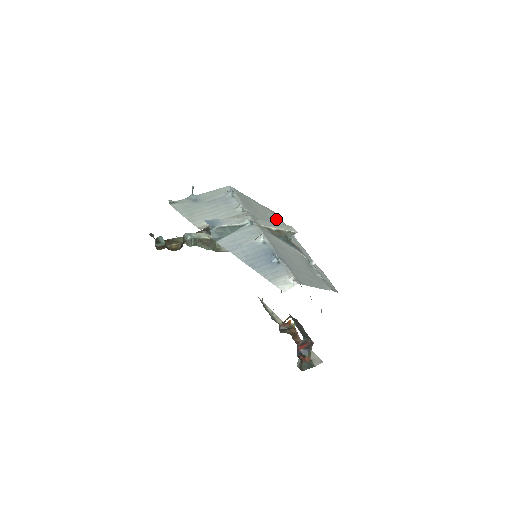
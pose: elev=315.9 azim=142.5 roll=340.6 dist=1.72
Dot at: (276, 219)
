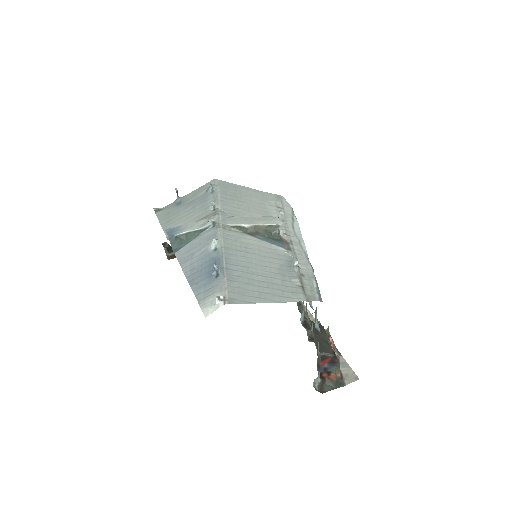
Dot at: (278, 207)
